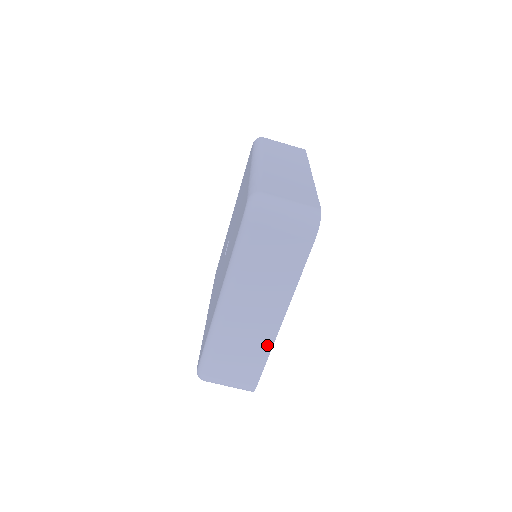
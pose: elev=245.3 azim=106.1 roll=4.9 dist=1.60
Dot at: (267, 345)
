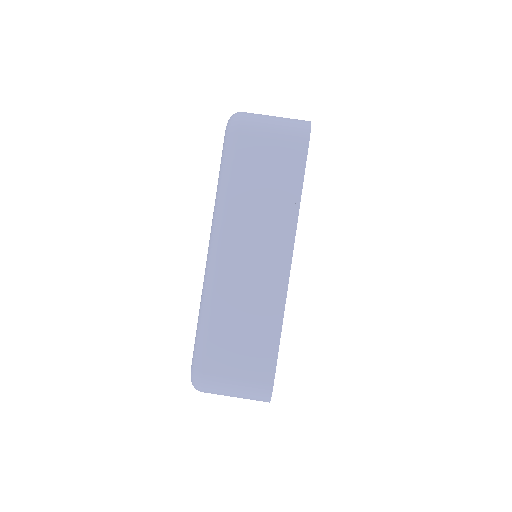
Dot at: (277, 305)
